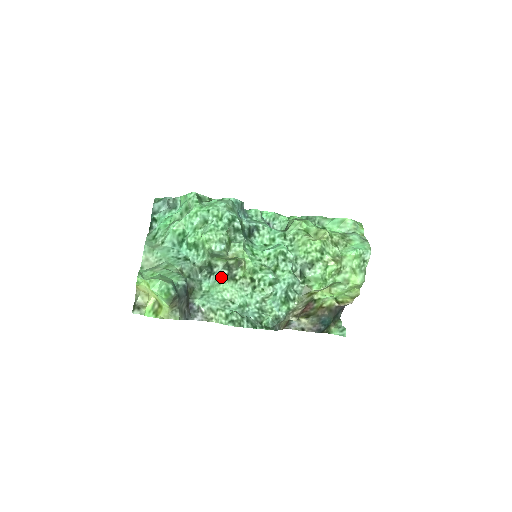
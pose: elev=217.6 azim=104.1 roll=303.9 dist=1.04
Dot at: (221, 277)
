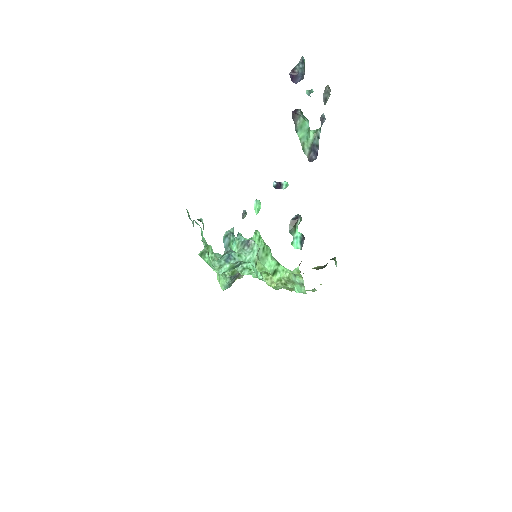
Dot at: occluded
